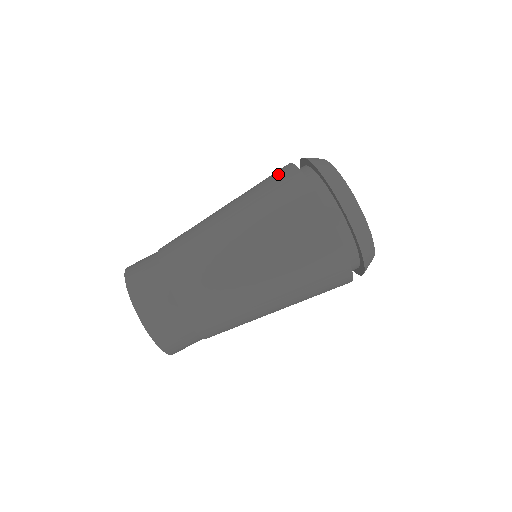
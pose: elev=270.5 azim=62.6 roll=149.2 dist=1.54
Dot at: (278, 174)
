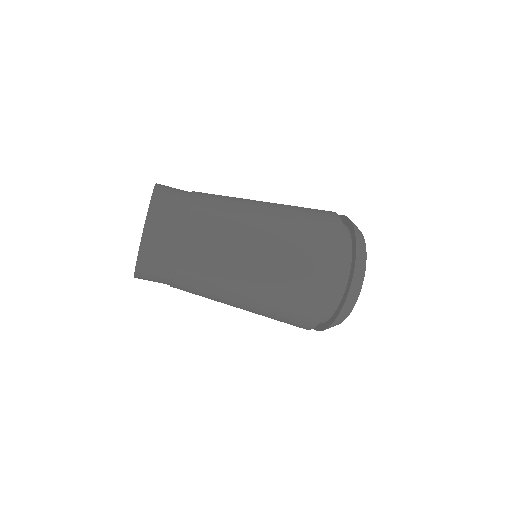
Dot at: (328, 239)
